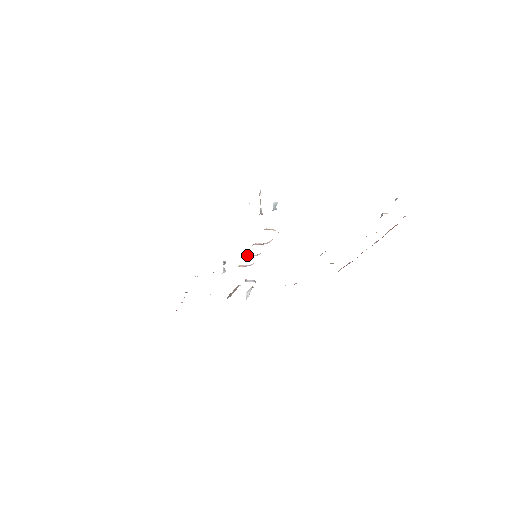
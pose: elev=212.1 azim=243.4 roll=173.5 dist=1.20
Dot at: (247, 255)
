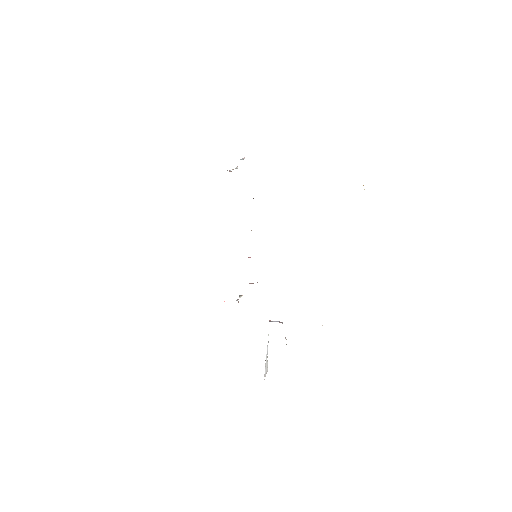
Dot at: occluded
